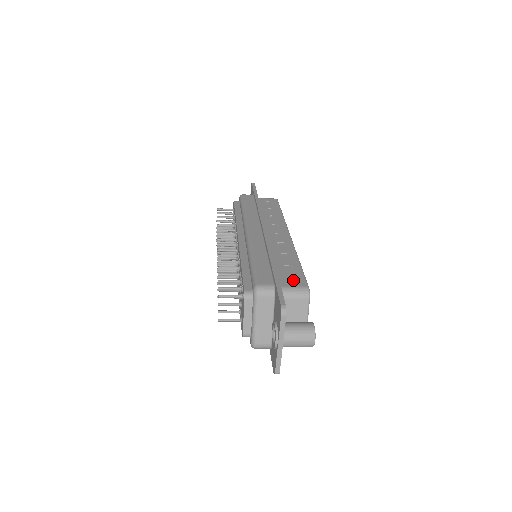
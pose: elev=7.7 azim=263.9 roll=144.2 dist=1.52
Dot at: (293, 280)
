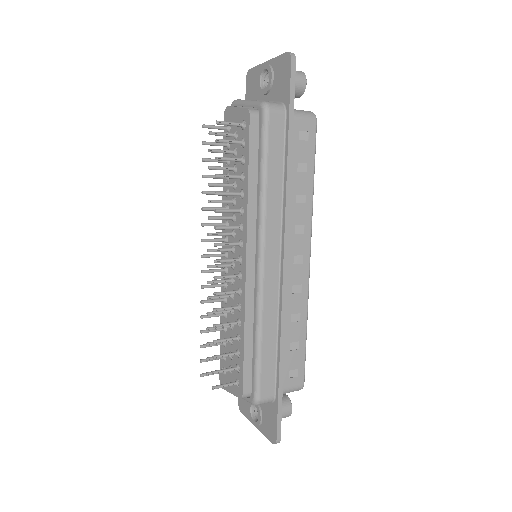
Dot at: (293, 373)
